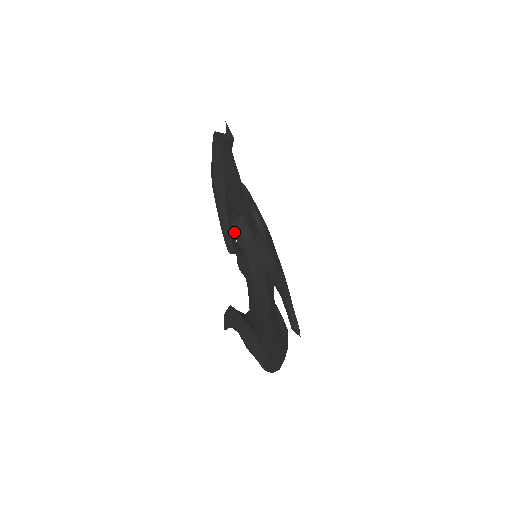
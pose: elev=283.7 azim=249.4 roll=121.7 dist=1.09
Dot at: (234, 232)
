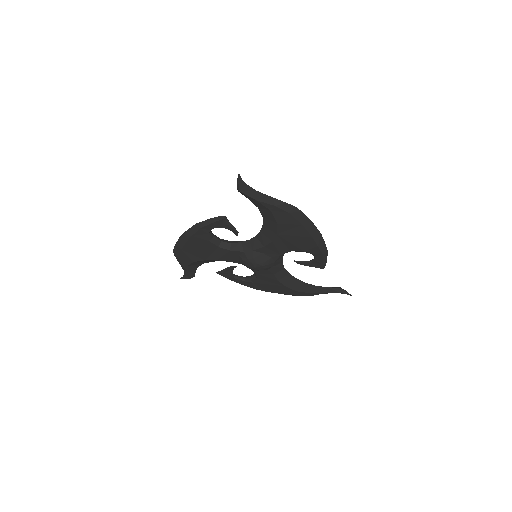
Dot at: (230, 251)
